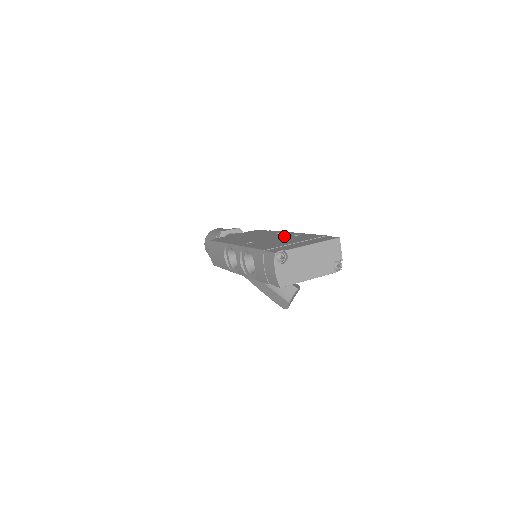
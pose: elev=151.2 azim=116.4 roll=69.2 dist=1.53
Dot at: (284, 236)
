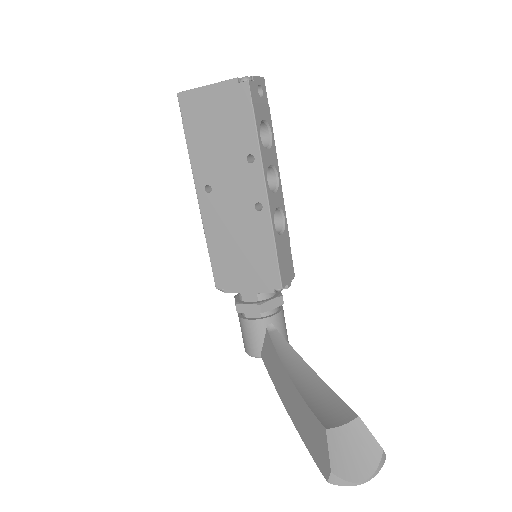
Dot at: occluded
